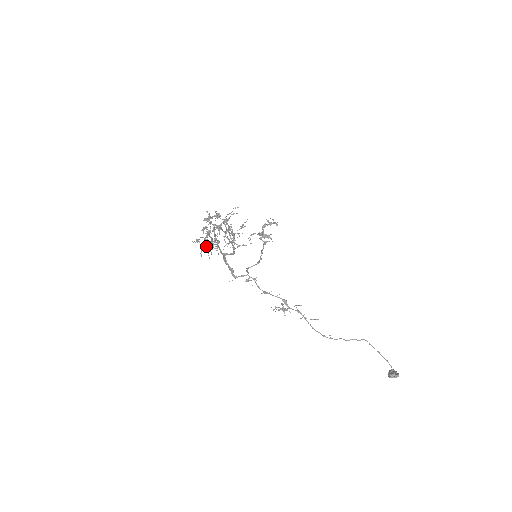
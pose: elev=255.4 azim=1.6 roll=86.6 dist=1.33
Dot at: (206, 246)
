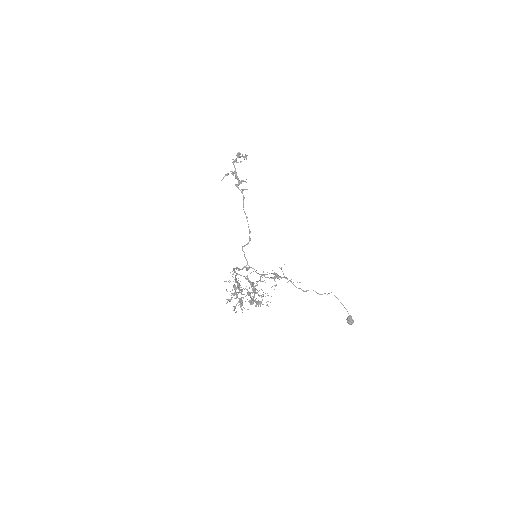
Dot at: occluded
